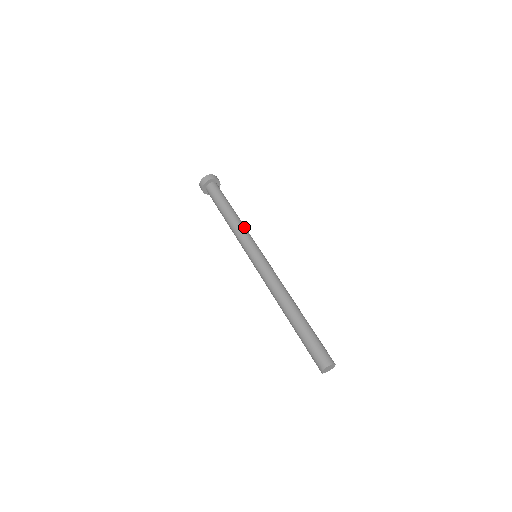
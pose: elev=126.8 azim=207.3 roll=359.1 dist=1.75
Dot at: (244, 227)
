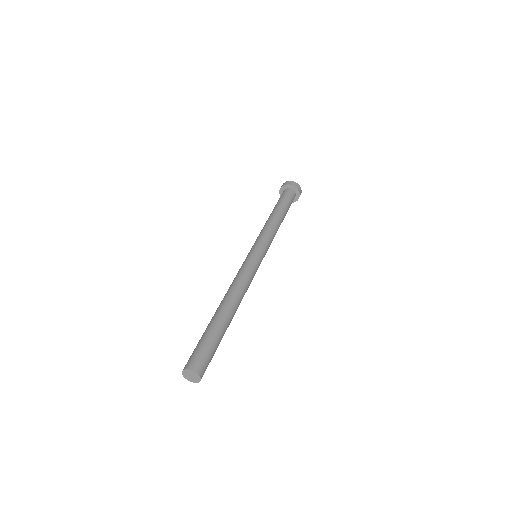
Dot at: (269, 228)
